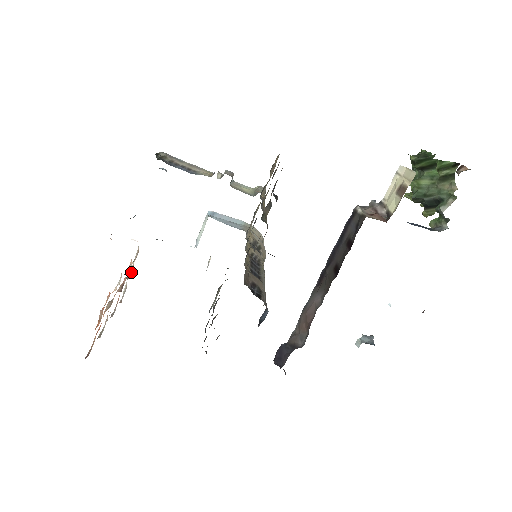
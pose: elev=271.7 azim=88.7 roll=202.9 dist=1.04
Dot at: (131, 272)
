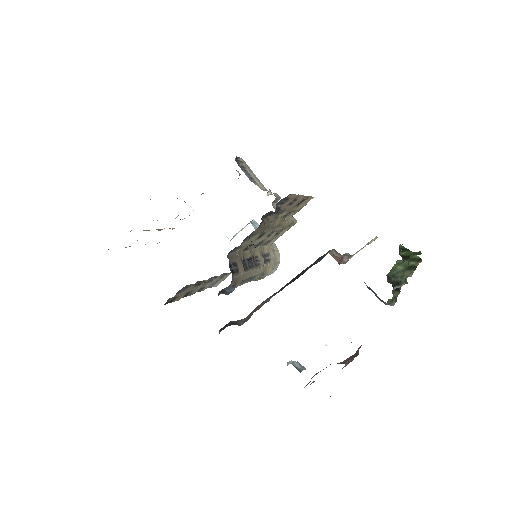
Dot at: occluded
